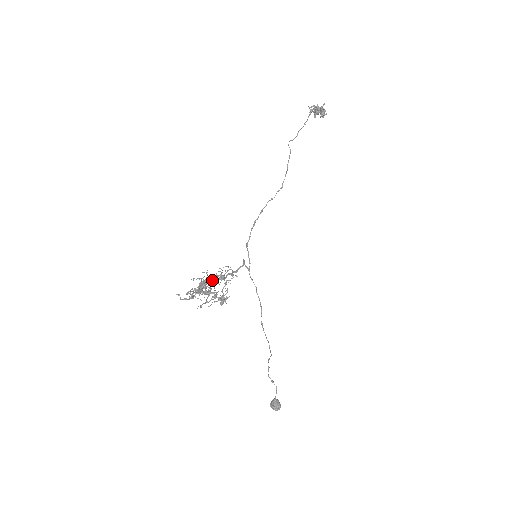
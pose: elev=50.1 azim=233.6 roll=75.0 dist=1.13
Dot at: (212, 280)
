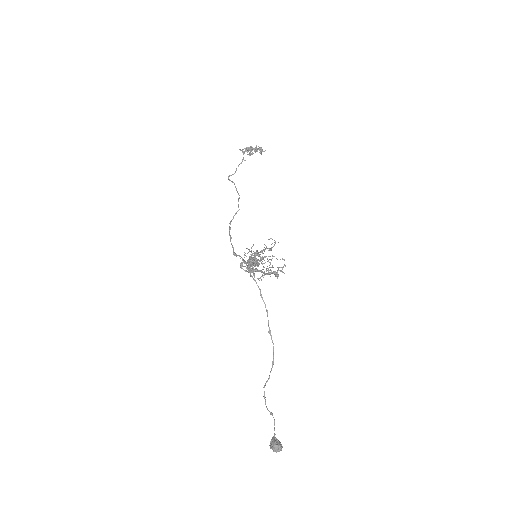
Dot at: occluded
